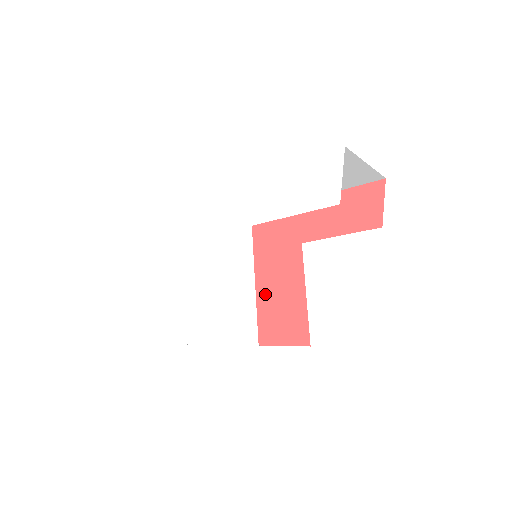
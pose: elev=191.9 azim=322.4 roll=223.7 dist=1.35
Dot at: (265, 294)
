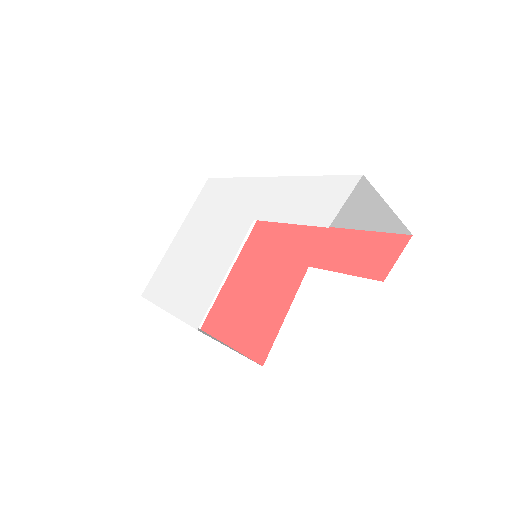
Dot at: (255, 300)
